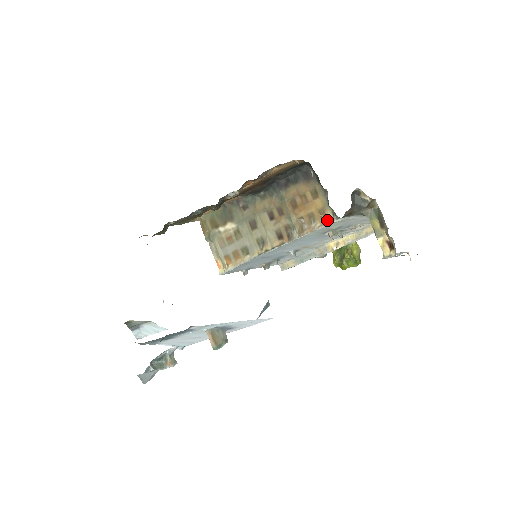
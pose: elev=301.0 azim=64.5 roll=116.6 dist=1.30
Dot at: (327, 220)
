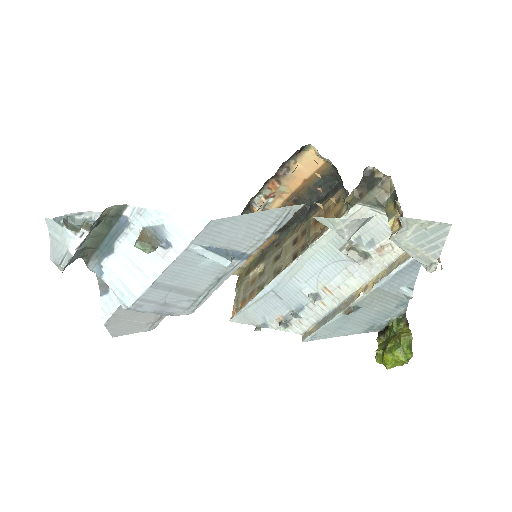
Dot at: (340, 217)
